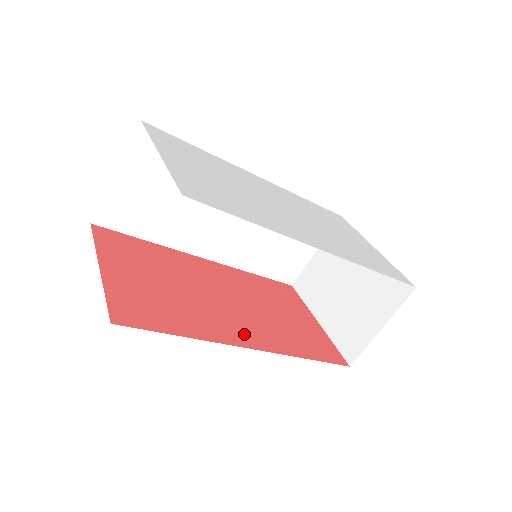
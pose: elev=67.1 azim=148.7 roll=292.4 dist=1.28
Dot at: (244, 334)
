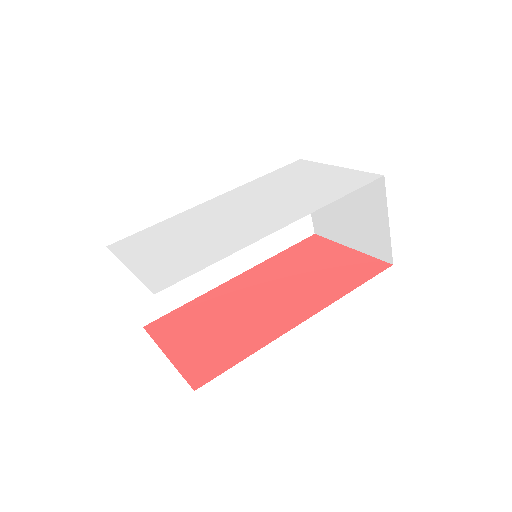
Dot at: (292, 315)
